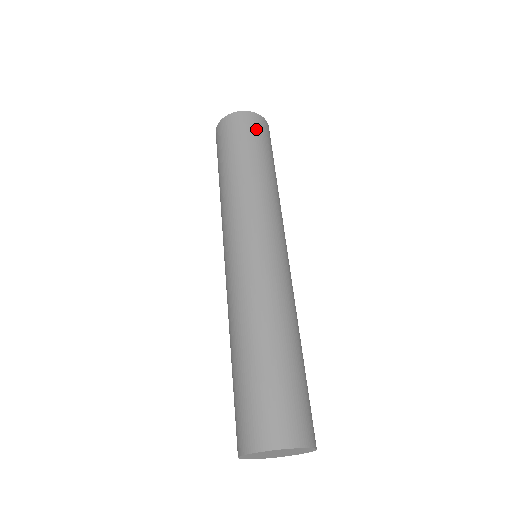
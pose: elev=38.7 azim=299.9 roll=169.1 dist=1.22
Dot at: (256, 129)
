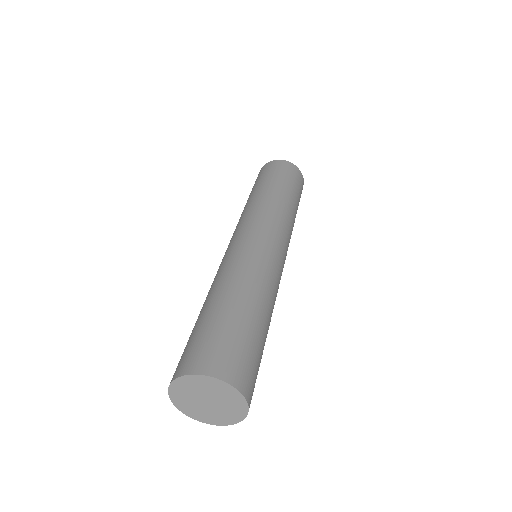
Dot at: (269, 169)
